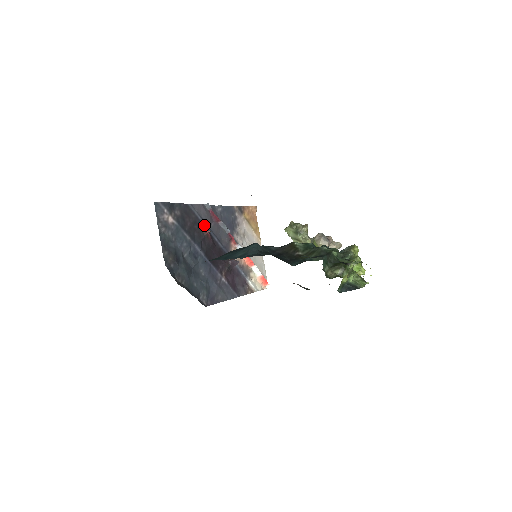
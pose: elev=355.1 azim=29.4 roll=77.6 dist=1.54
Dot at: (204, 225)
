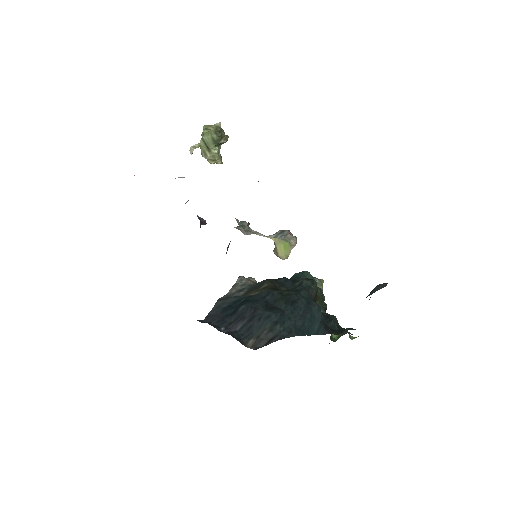
Dot at: occluded
